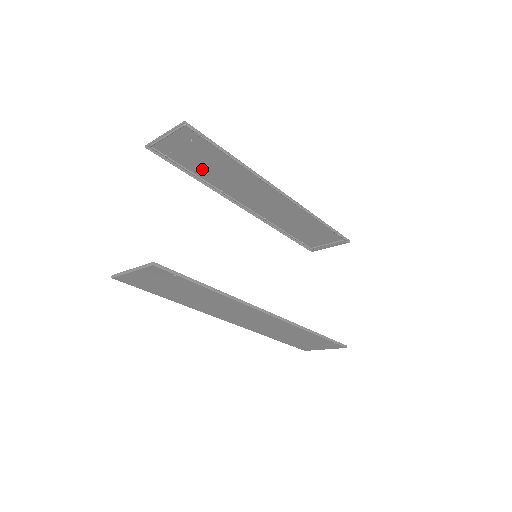
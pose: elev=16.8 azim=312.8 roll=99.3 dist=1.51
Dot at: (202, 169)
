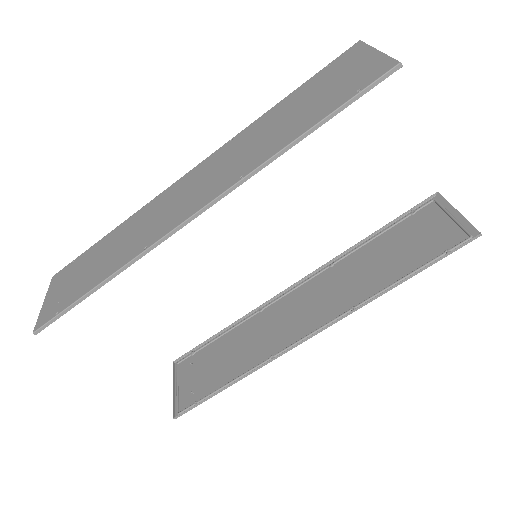
Dot at: (105, 247)
